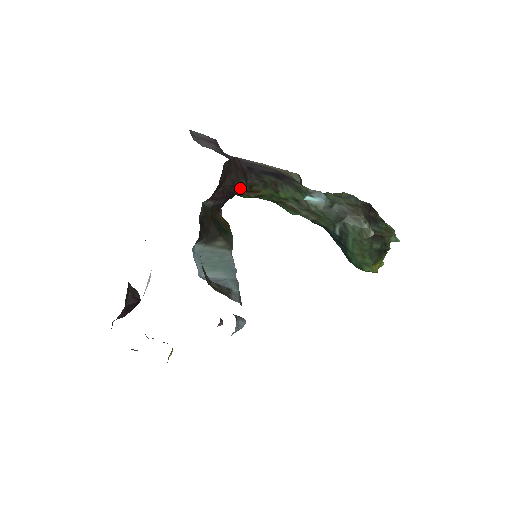
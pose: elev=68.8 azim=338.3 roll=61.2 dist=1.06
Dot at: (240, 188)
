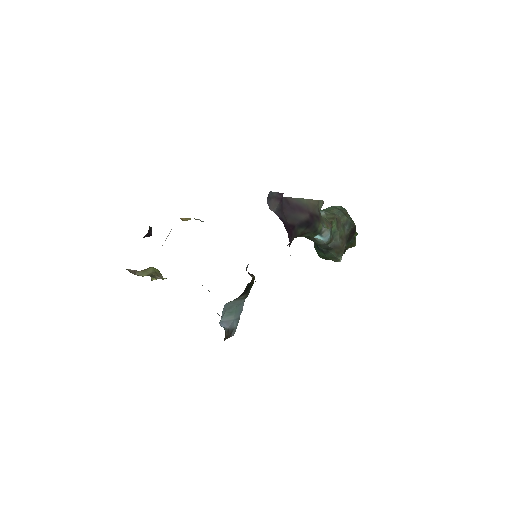
Dot at: occluded
